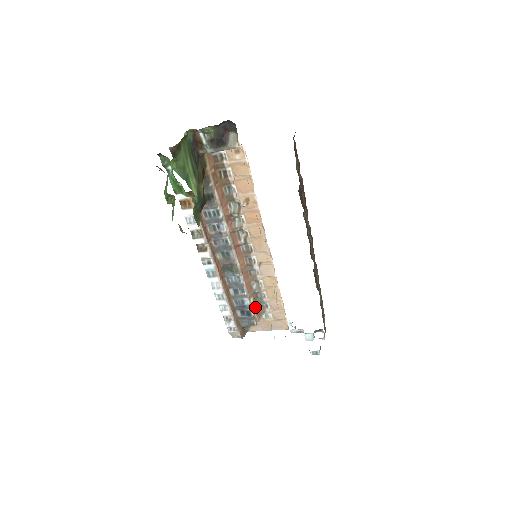
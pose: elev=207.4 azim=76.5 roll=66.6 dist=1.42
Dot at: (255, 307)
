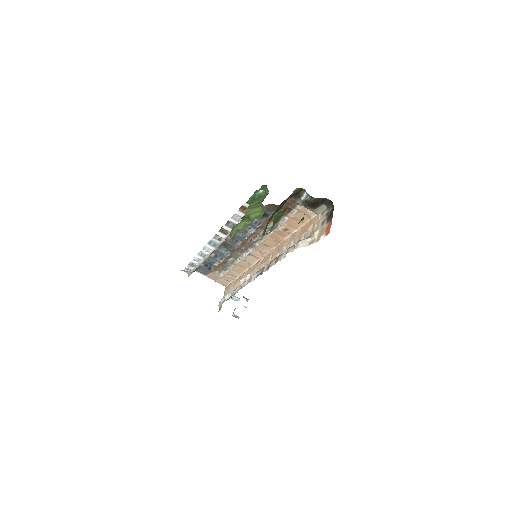
Dot at: (217, 266)
